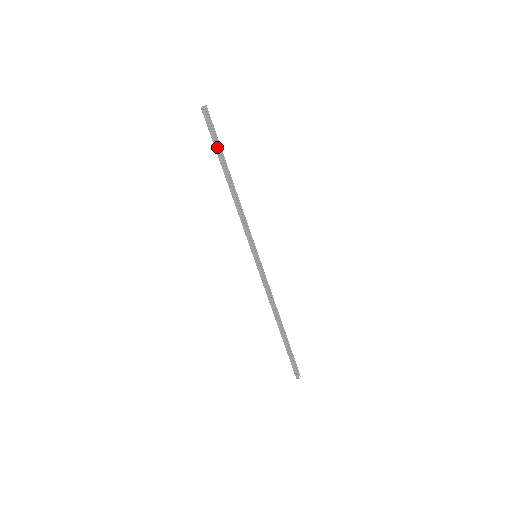
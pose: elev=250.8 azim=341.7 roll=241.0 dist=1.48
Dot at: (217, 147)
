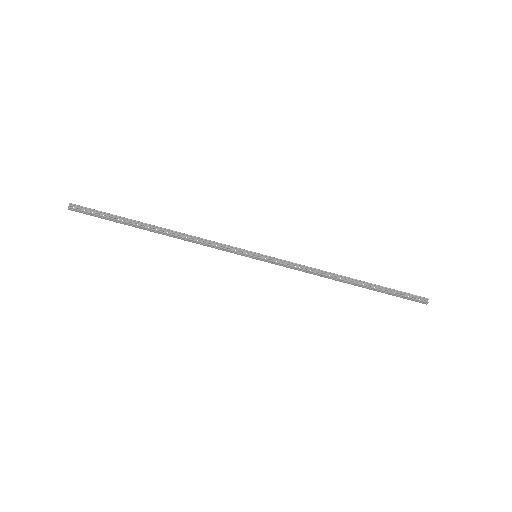
Dot at: (116, 221)
